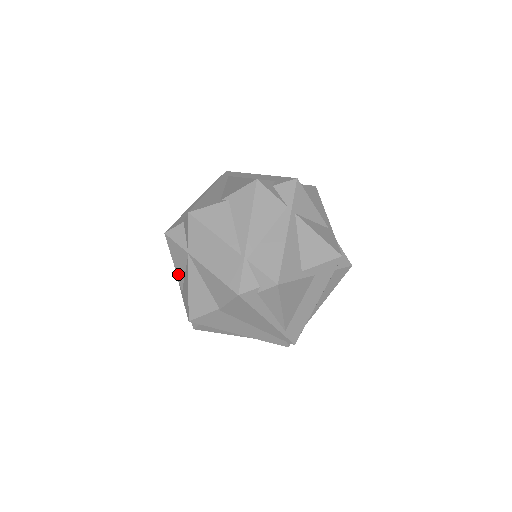
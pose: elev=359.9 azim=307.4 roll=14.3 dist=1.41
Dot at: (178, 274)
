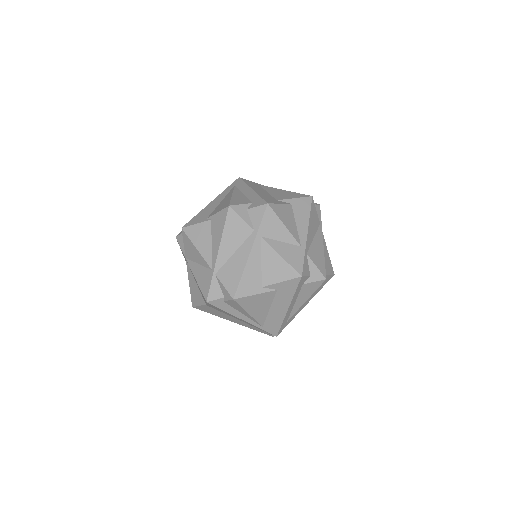
Dot at: occluded
